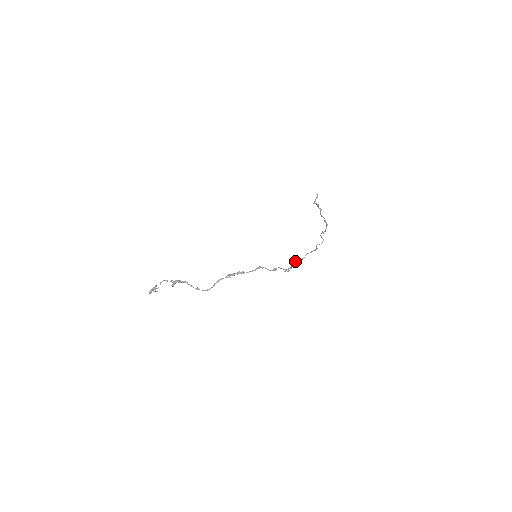
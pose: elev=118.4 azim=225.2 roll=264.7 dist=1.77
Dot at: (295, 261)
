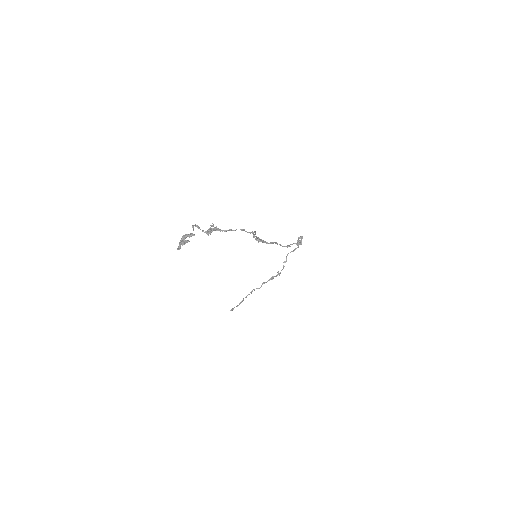
Dot at: (298, 239)
